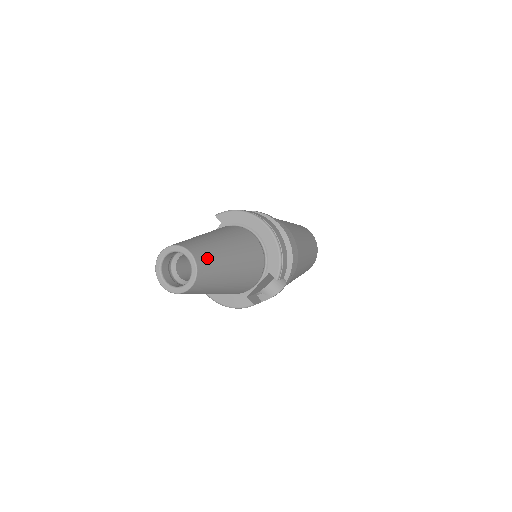
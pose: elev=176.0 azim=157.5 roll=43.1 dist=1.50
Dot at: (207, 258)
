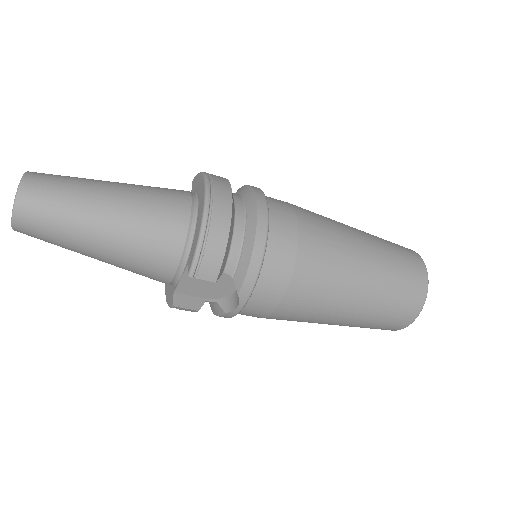
Dot at: (45, 194)
